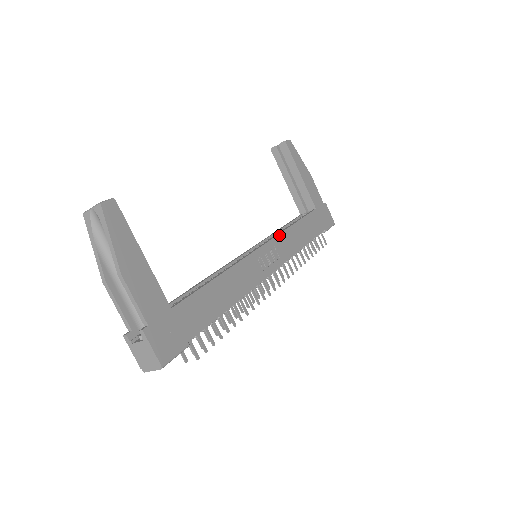
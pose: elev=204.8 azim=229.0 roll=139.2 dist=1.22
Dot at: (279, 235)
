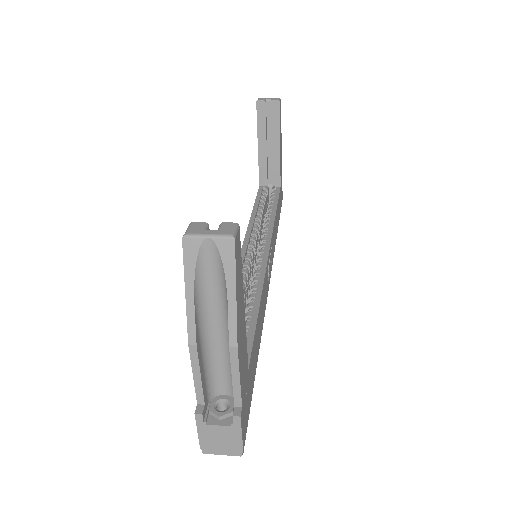
Dot at: (273, 229)
